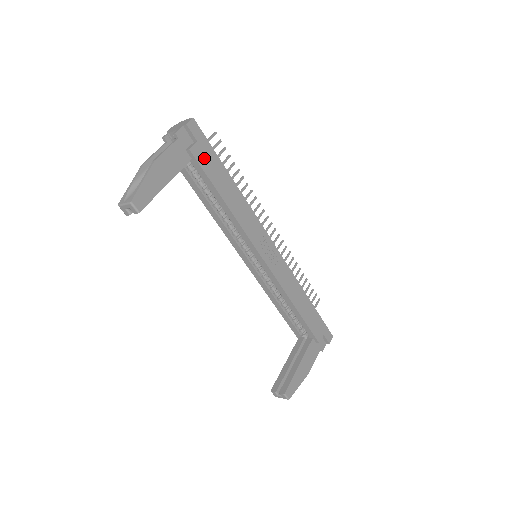
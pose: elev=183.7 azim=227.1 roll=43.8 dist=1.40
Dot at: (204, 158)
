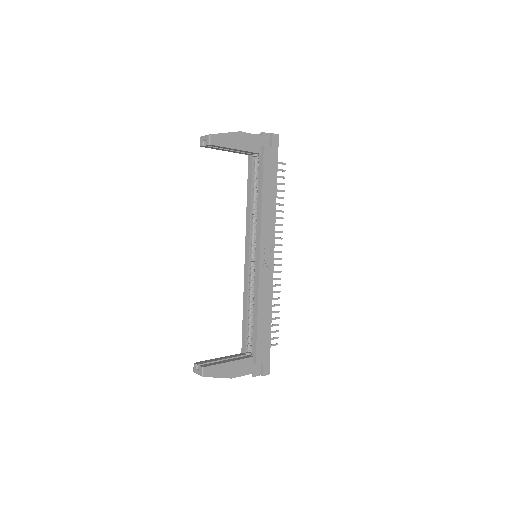
Dot at: (269, 159)
